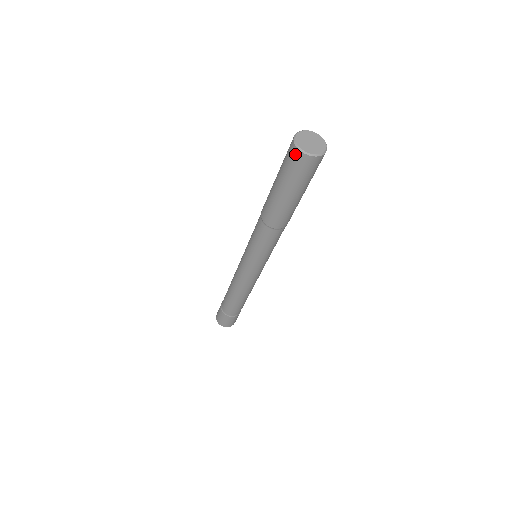
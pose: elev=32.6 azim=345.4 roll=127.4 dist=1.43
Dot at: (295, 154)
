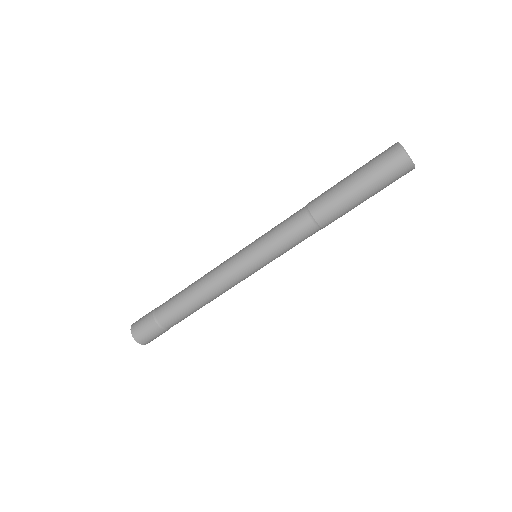
Dot at: (403, 162)
